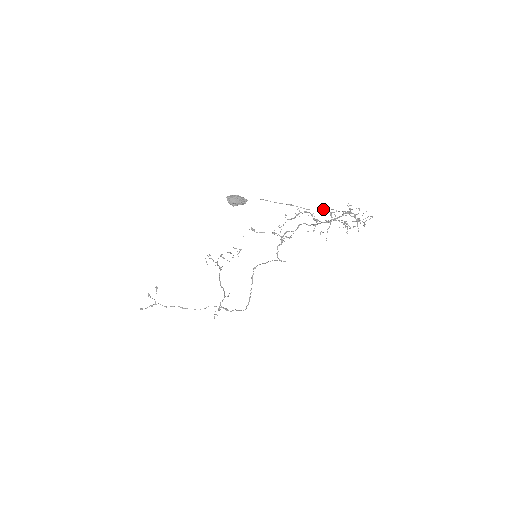
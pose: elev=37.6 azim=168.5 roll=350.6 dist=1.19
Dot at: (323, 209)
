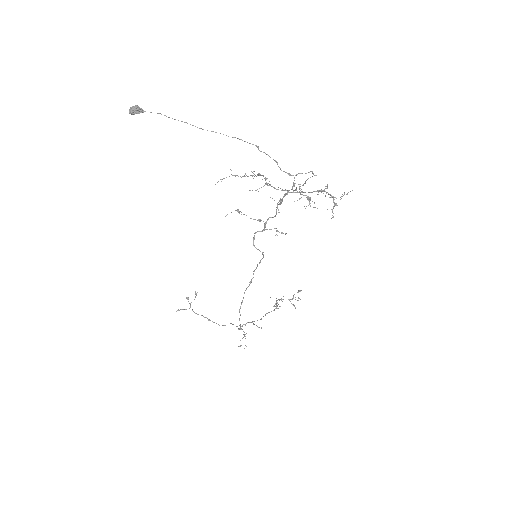
Dot at: occluded
